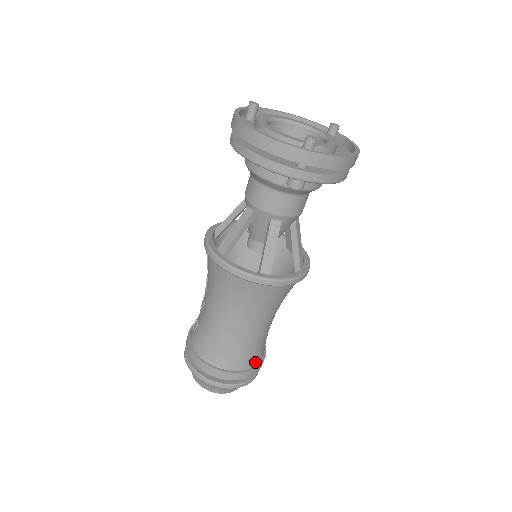
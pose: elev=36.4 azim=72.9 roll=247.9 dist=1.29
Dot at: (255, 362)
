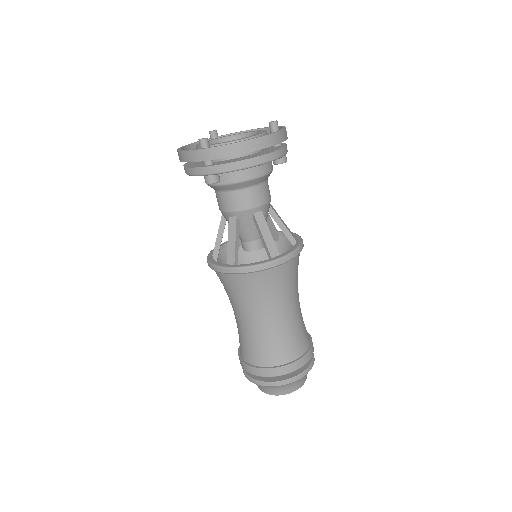
Dot at: (281, 360)
